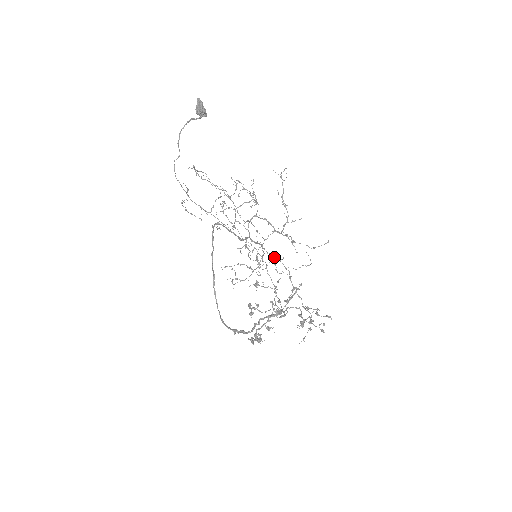
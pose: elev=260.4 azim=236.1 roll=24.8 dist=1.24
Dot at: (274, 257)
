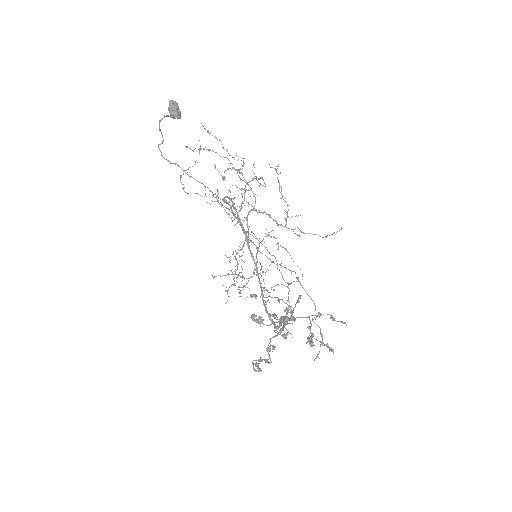
Dot at: occluded
